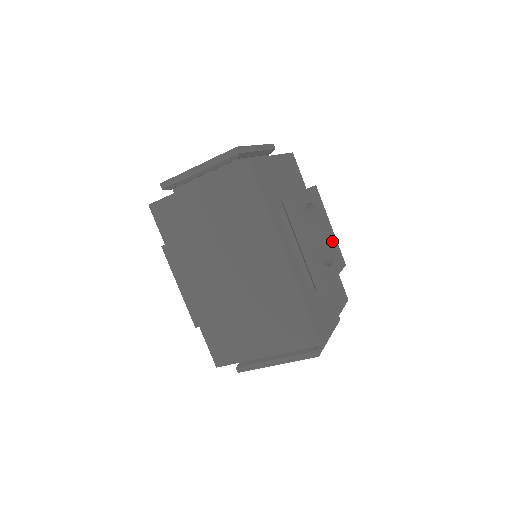
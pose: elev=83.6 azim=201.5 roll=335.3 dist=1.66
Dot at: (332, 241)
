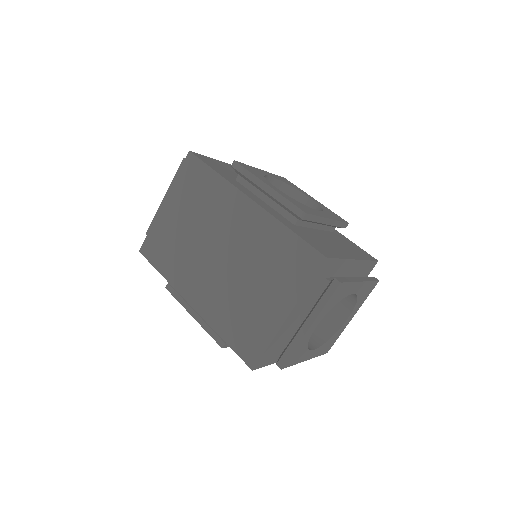
Dot at: (319, 205)
